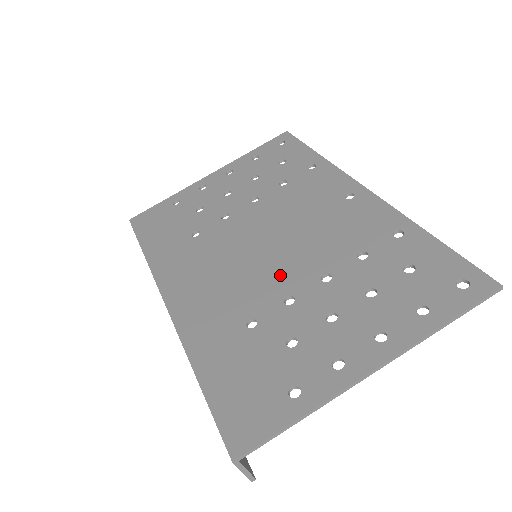
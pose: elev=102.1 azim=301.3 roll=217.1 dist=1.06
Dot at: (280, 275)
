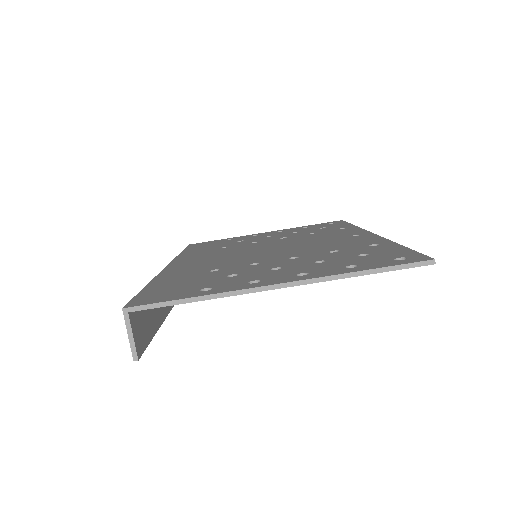
Dot at: (261, 257)
